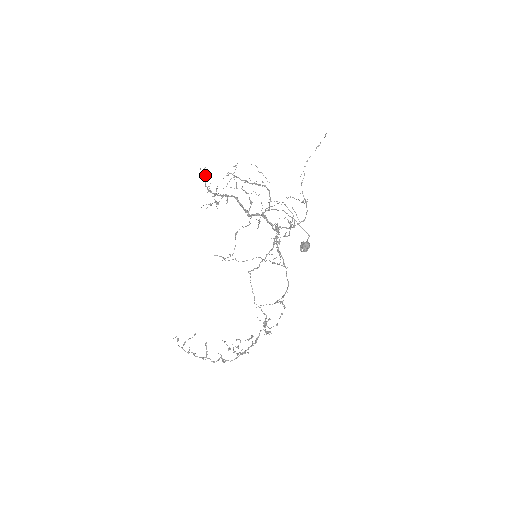
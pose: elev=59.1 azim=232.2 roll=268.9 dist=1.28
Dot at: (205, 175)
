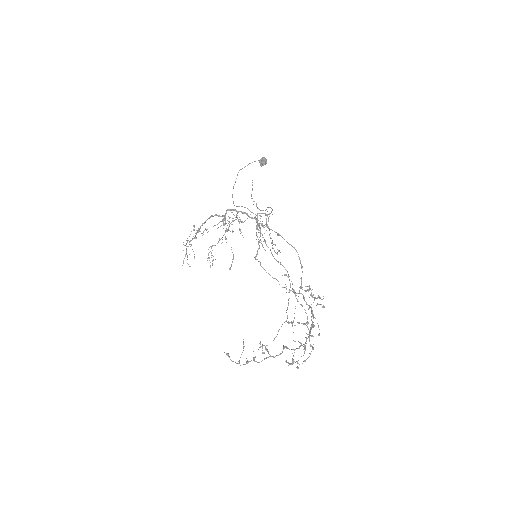
Dot at: (186, 249)
